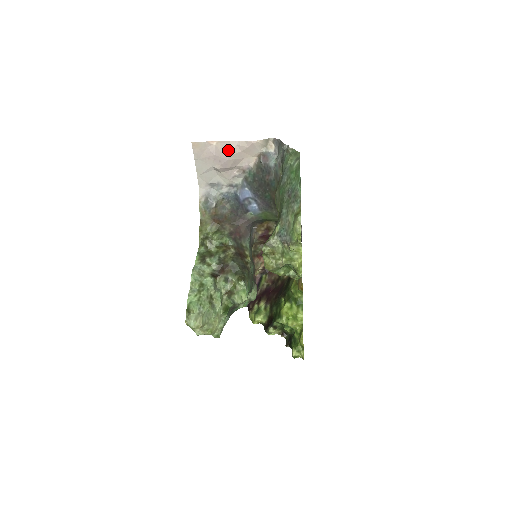
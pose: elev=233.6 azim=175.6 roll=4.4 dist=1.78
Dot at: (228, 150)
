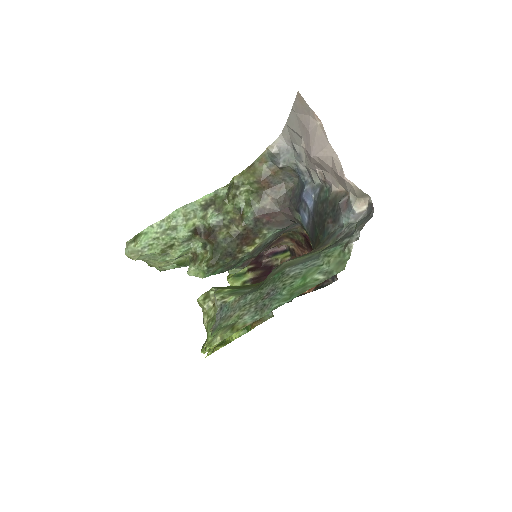
Dot at: (320, 148)
